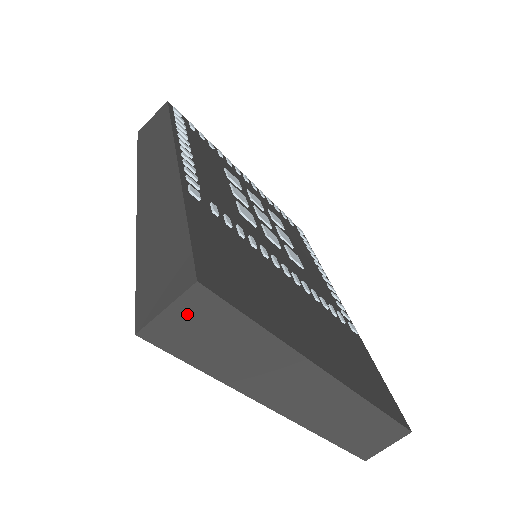
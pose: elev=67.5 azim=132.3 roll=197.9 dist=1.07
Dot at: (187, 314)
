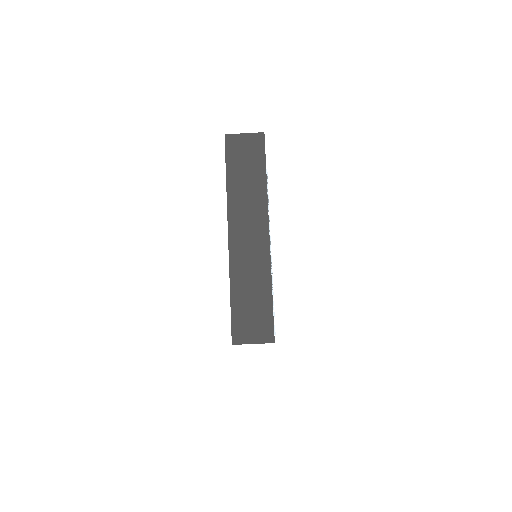
Dot at: (248, 142)
